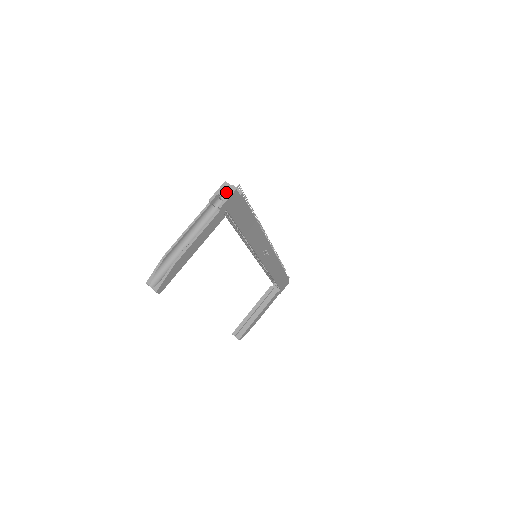
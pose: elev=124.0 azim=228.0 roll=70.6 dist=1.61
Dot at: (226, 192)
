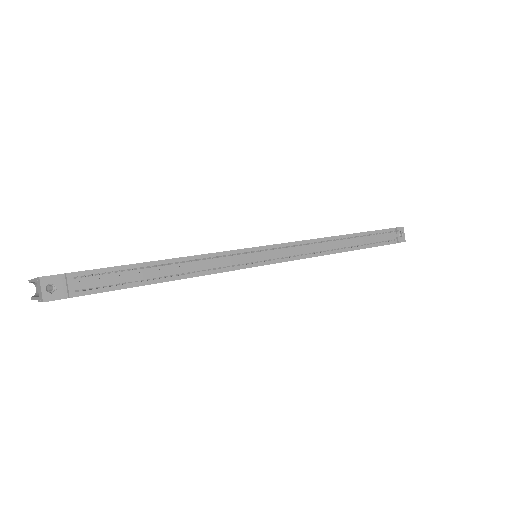
Dot at: (39, 292)
